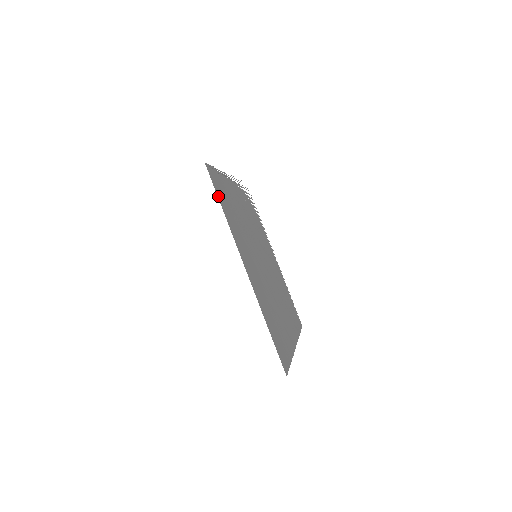
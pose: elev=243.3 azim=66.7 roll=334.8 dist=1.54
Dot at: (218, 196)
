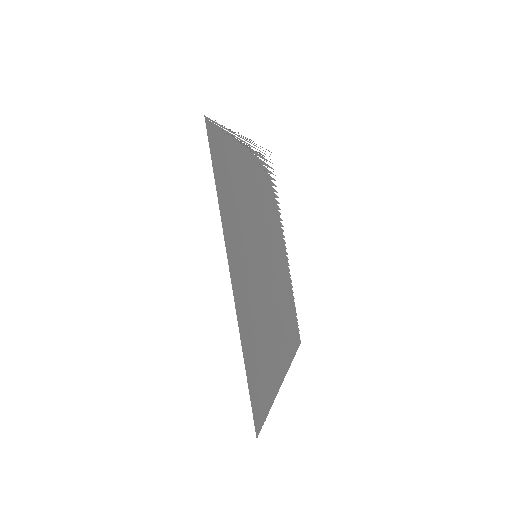
Dot at: (214, 169)
